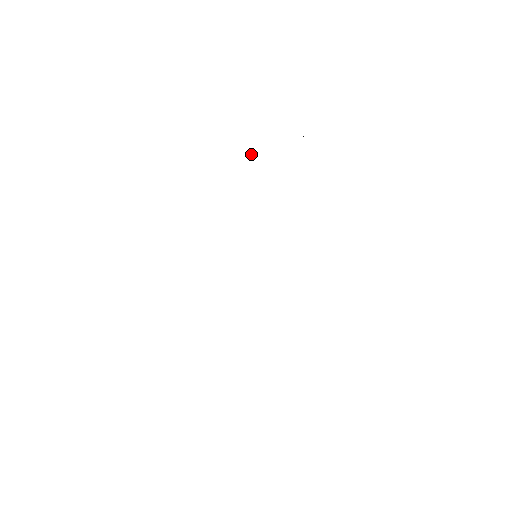
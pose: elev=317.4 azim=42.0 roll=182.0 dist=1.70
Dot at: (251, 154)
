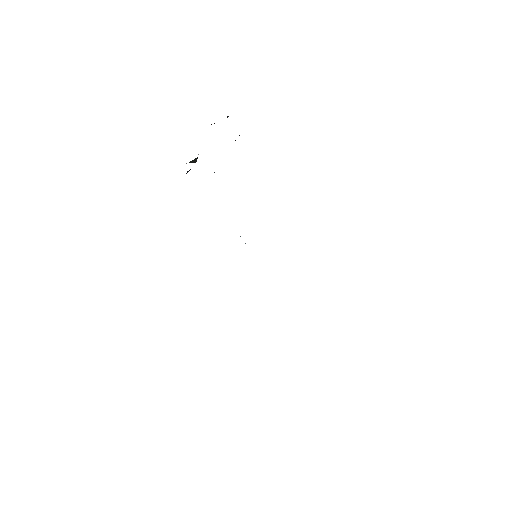
Dot at: occluded
